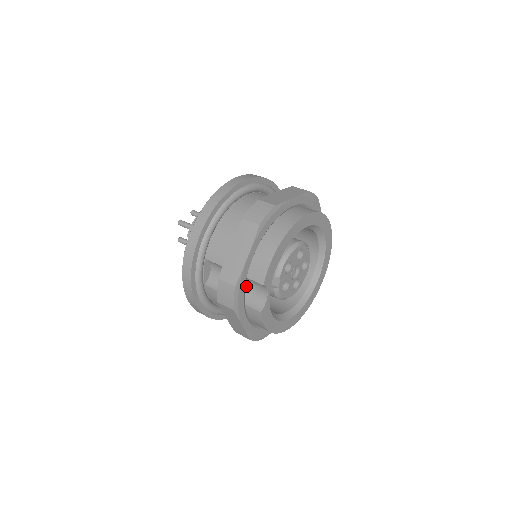
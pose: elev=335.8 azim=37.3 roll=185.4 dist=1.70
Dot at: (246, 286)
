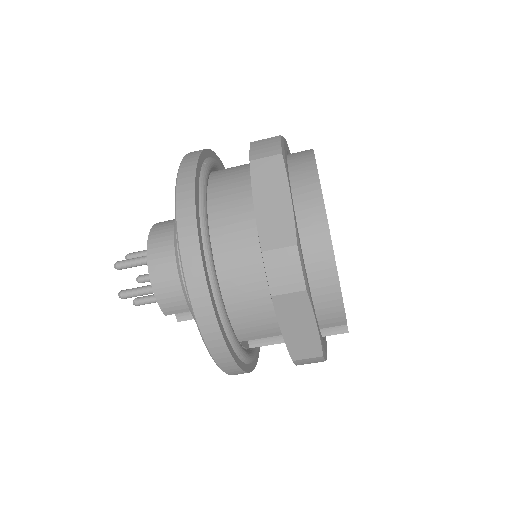
Dot at: occluded
